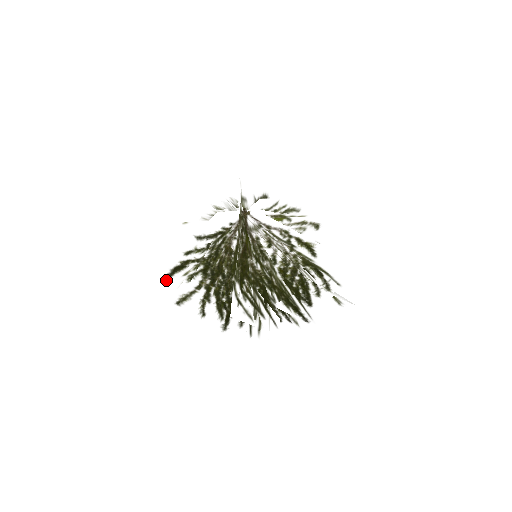
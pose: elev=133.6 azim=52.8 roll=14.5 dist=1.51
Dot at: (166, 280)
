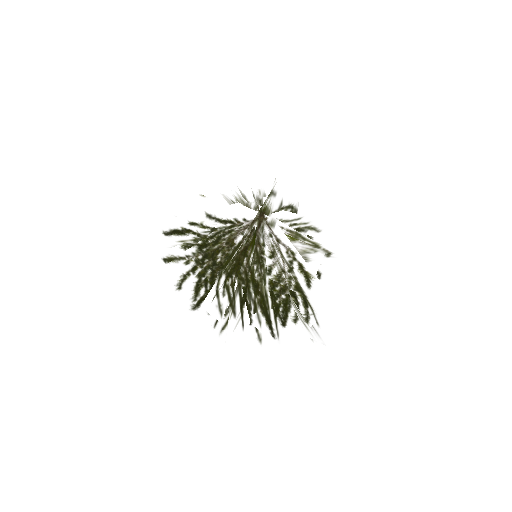
Dot at: (162, 236)
